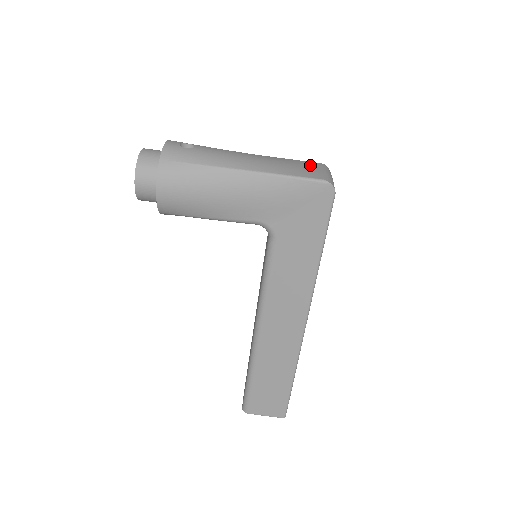
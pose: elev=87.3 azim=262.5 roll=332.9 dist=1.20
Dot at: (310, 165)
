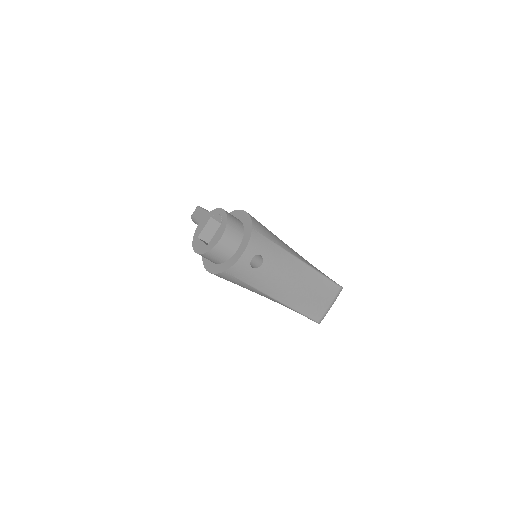
Dot at: (328, 295)
